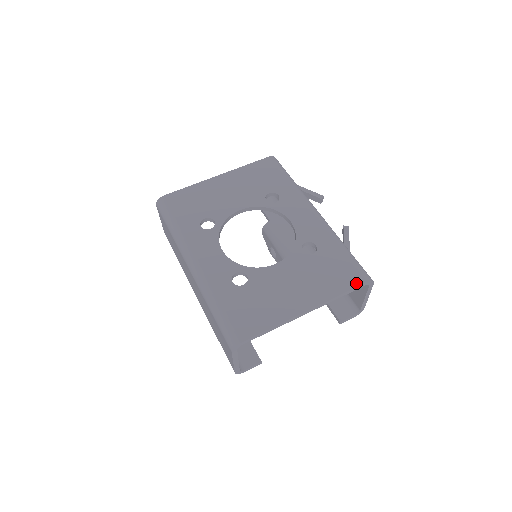
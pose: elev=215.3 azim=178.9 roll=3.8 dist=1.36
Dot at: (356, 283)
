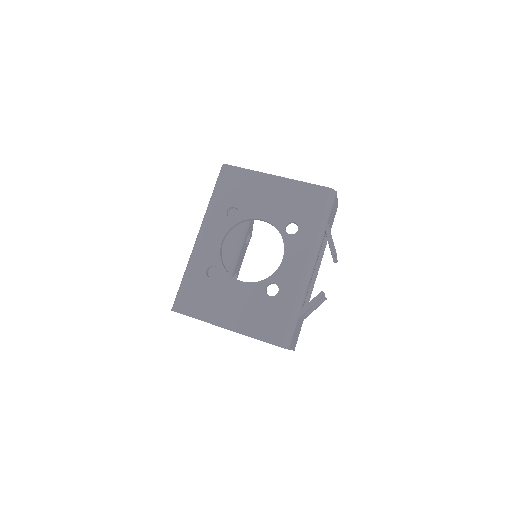
Dot at: (272, 341)
